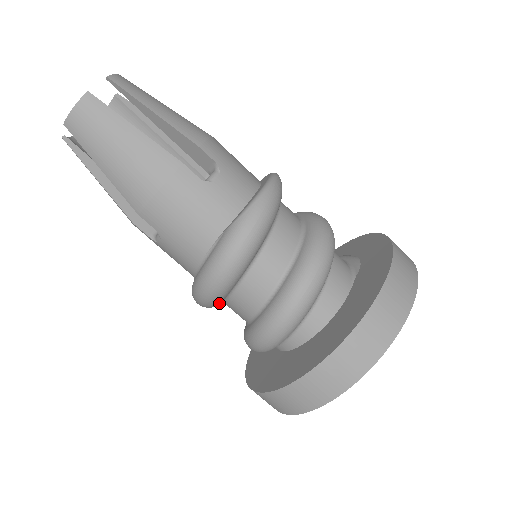
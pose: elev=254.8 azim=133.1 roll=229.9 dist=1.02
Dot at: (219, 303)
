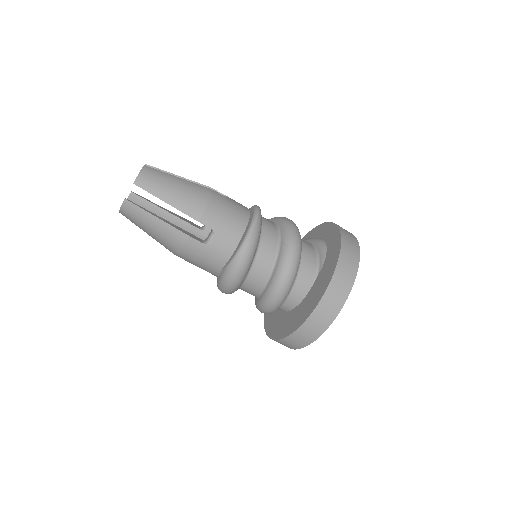
Dot at: occluded
